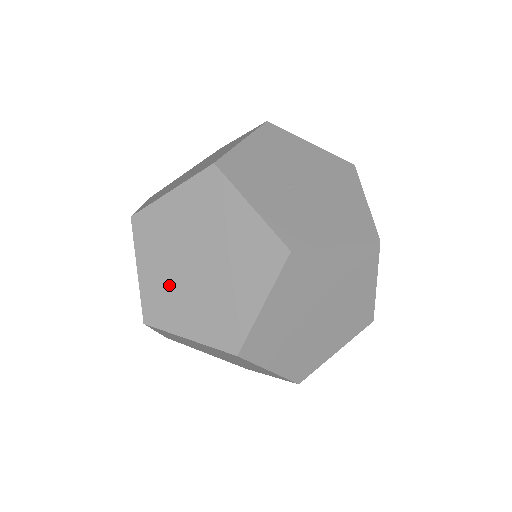
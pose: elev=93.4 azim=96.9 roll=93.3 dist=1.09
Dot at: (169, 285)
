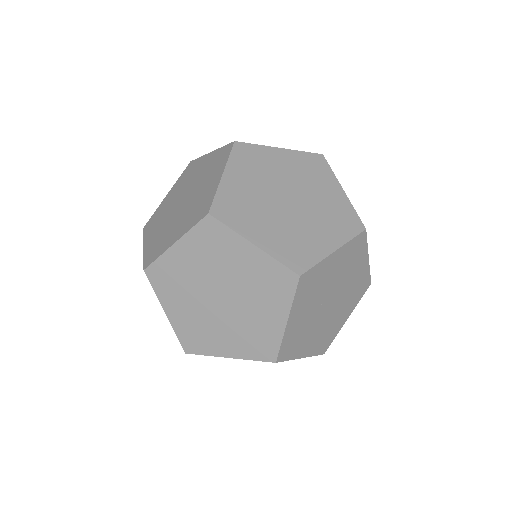
Dot at: (187, 280)
